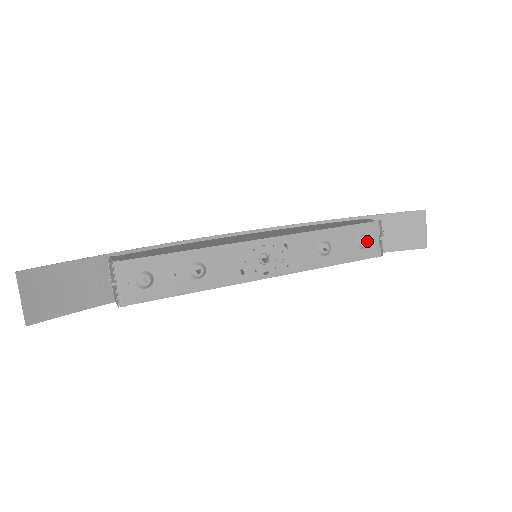
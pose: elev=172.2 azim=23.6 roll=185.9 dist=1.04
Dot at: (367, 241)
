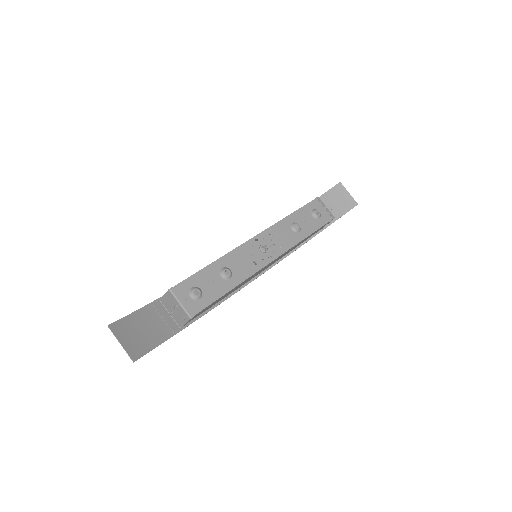
Dot at: (318, 212)
